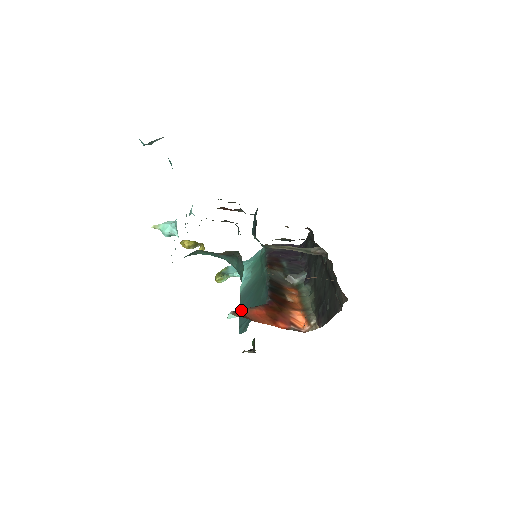
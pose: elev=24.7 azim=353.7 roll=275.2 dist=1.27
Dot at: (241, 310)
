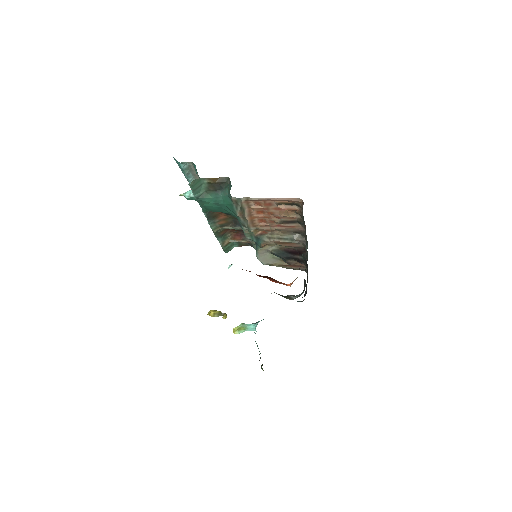
Dot at: occluded
